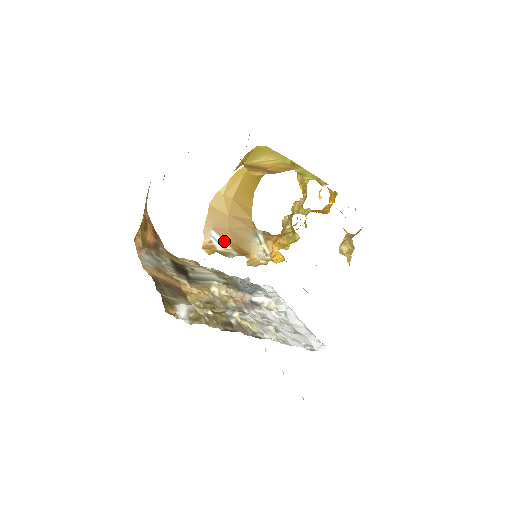
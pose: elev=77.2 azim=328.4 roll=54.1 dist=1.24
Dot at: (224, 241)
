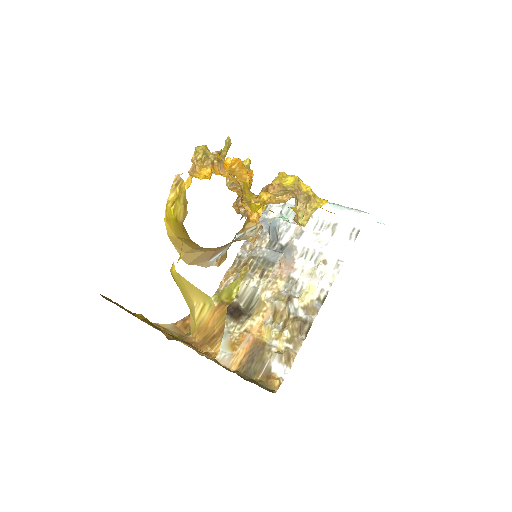
Dot at: (222, 251)
